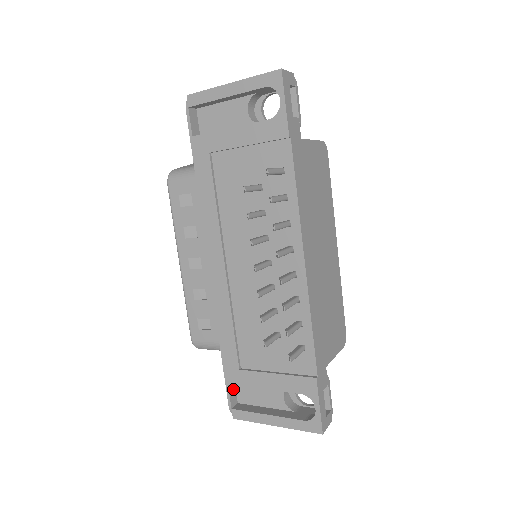
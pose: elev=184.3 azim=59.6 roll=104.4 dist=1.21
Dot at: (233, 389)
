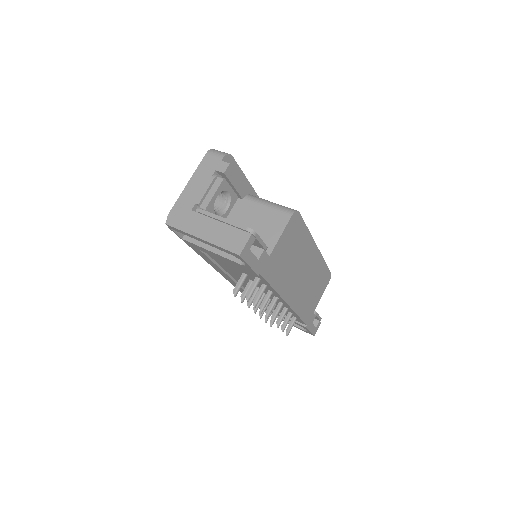
Dot at: occluded
